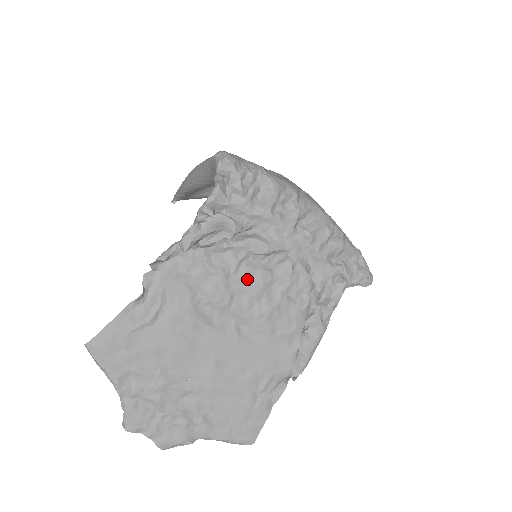
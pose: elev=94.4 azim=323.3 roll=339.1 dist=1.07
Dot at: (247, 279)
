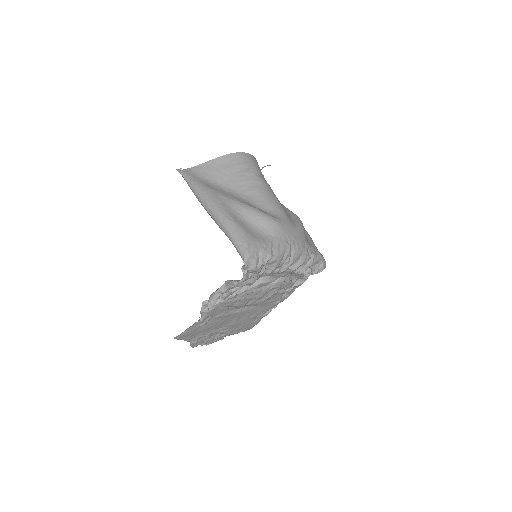
Dot at: (256, 295)
